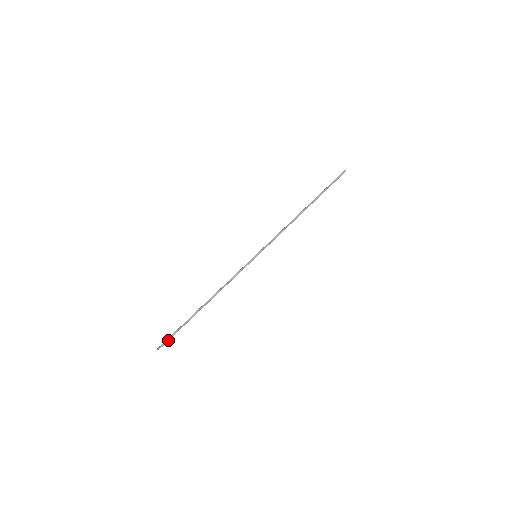
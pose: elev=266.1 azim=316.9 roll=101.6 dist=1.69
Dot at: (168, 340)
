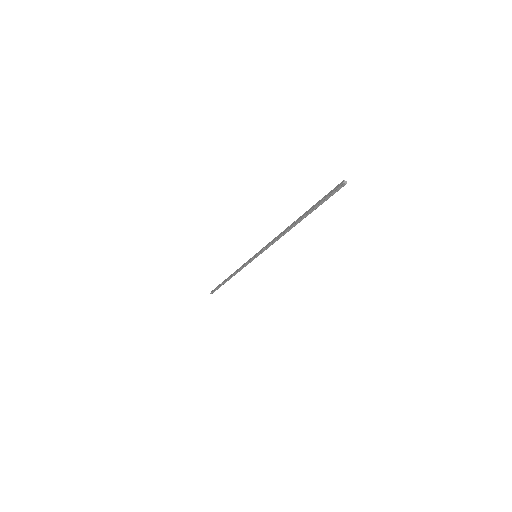
Dot at: (214, 291)
